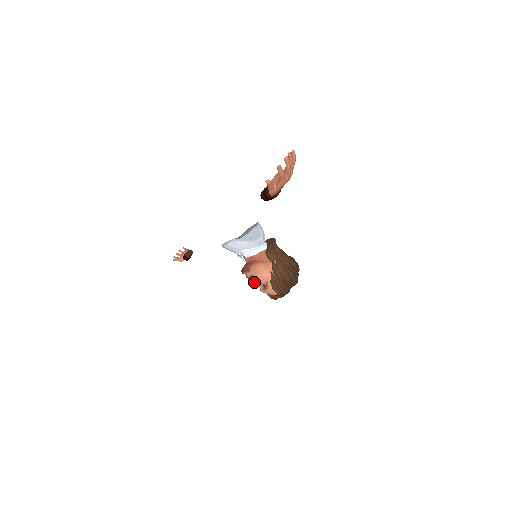
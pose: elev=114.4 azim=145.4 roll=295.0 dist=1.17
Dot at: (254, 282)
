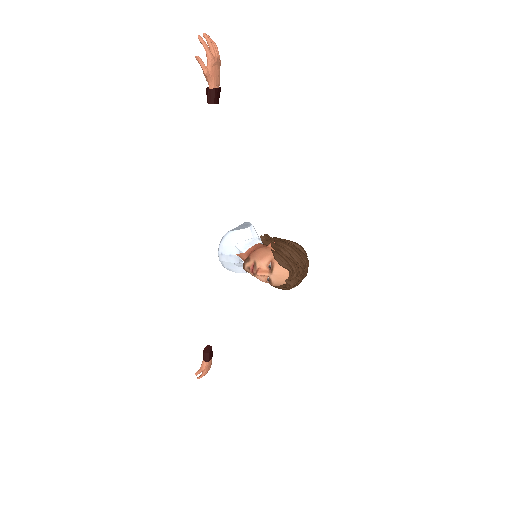
Dot at: (258, 269)
